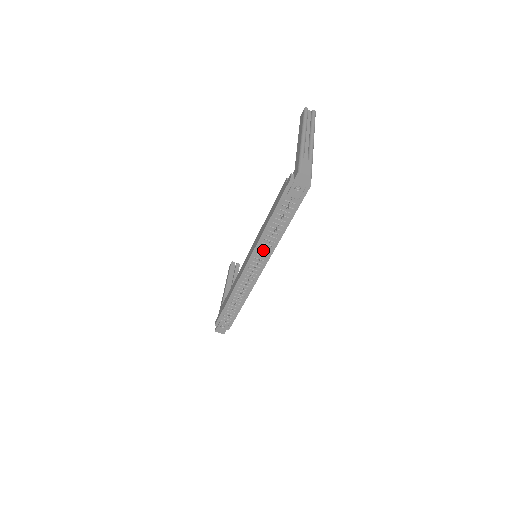
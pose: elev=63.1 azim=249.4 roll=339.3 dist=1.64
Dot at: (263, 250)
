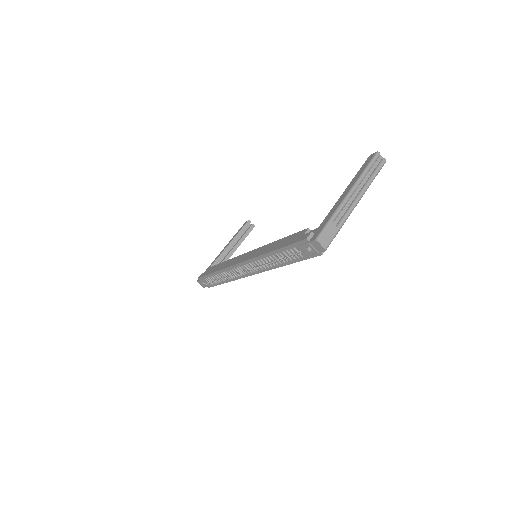
Dot at: (259, 264)
